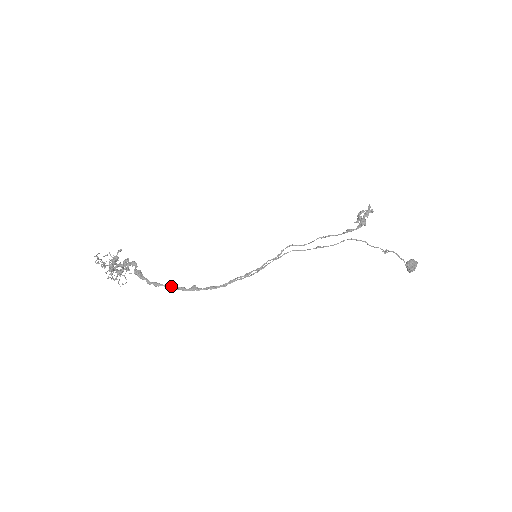
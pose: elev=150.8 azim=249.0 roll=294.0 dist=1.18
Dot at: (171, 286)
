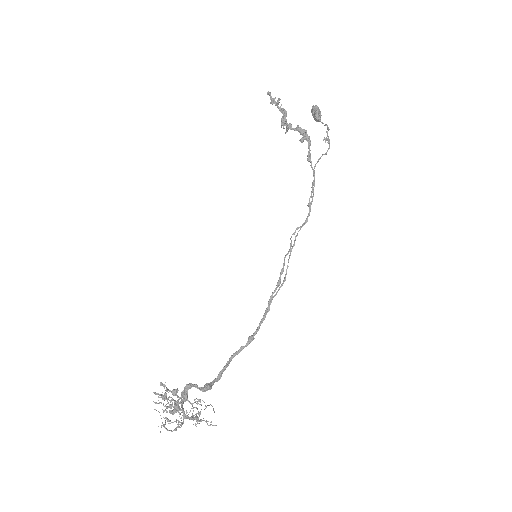
Dot at: occluded
